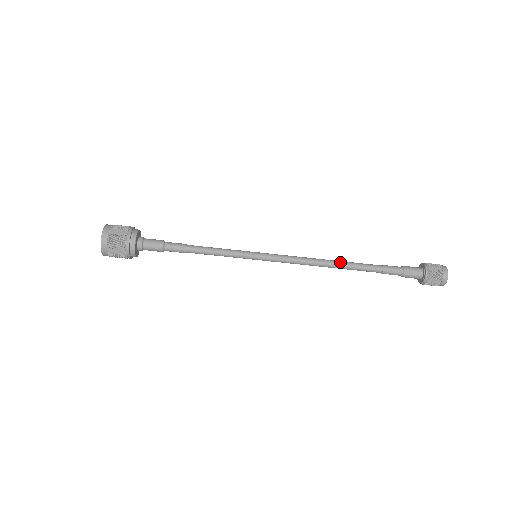
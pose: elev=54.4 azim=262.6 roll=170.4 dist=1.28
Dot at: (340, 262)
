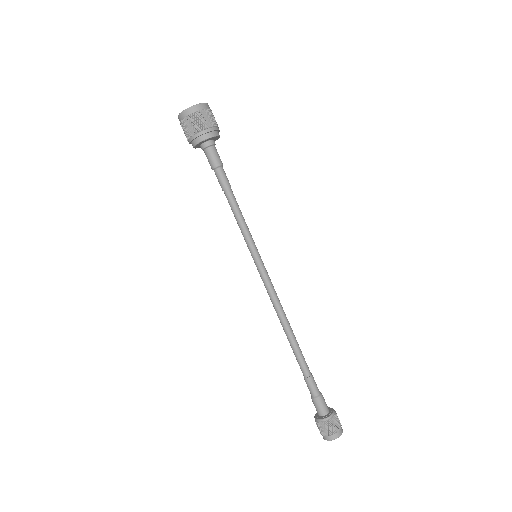
Dot at: (293, 335)
